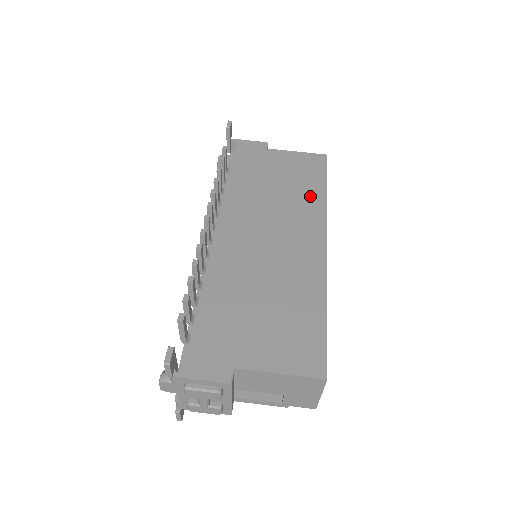
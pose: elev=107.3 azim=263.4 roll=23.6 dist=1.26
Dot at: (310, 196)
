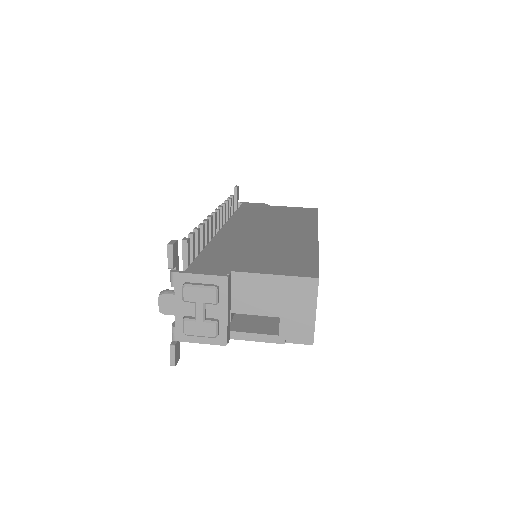
Dot at: (303, 219)
